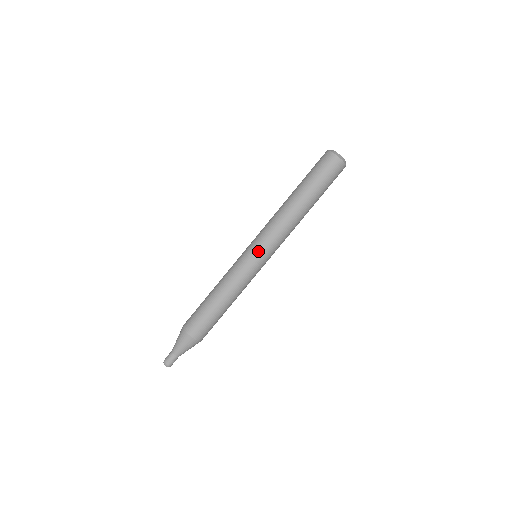
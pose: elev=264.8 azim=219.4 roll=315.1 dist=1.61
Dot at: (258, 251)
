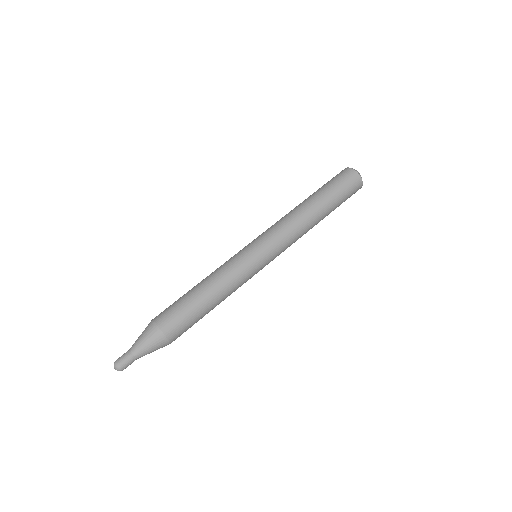
Dot at: (267, 253)
